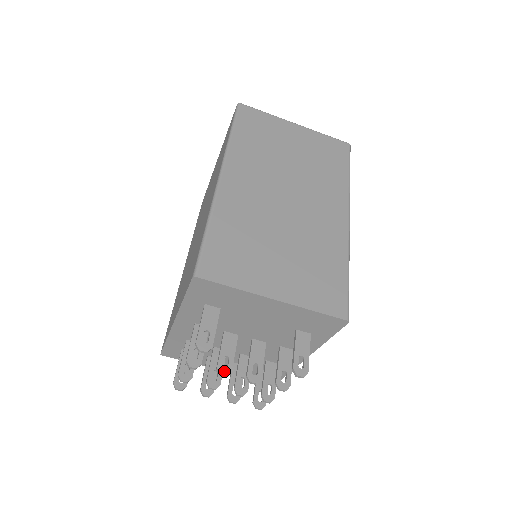
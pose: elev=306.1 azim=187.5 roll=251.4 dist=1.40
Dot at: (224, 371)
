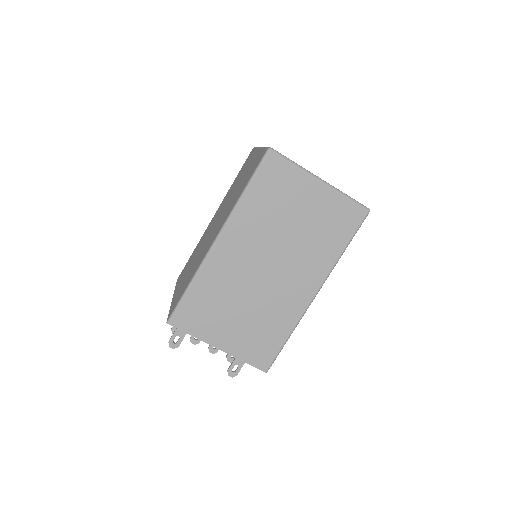
Dot at: (194, 342)
